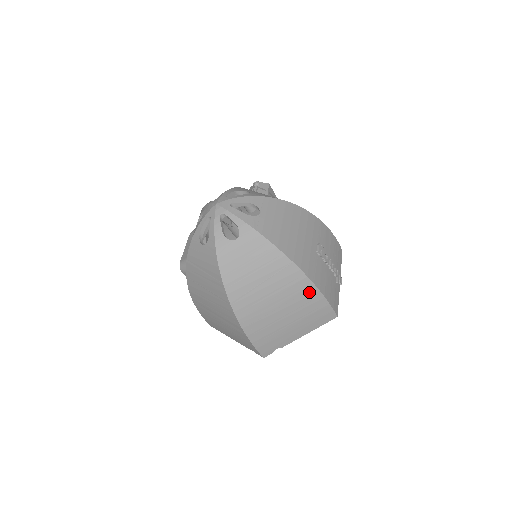
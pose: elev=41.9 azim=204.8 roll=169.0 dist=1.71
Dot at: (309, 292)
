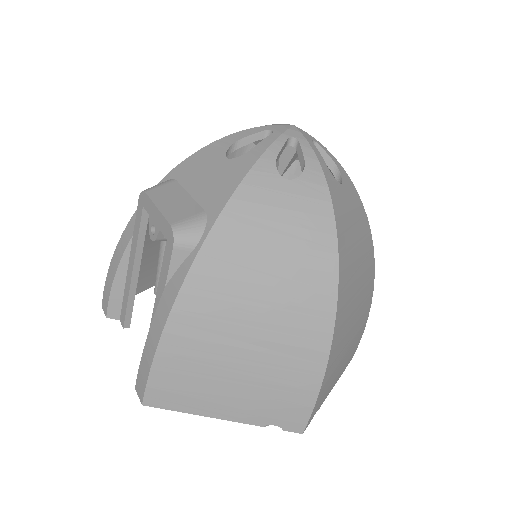
Dot at: (368, 303)
